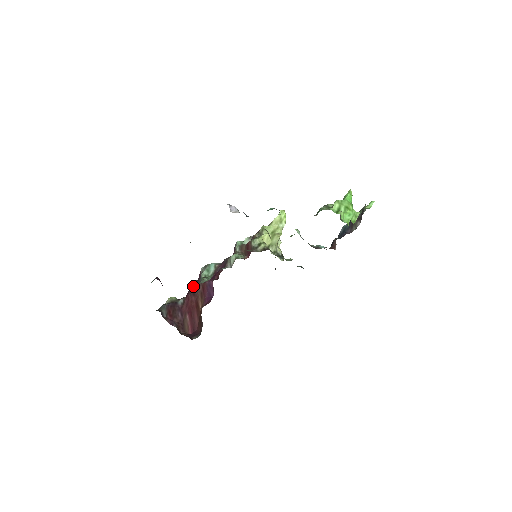
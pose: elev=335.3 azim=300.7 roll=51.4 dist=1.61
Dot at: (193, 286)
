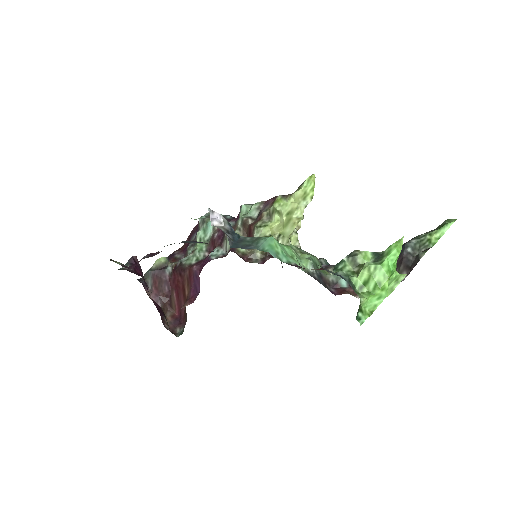
Dot at: (179, 265)
